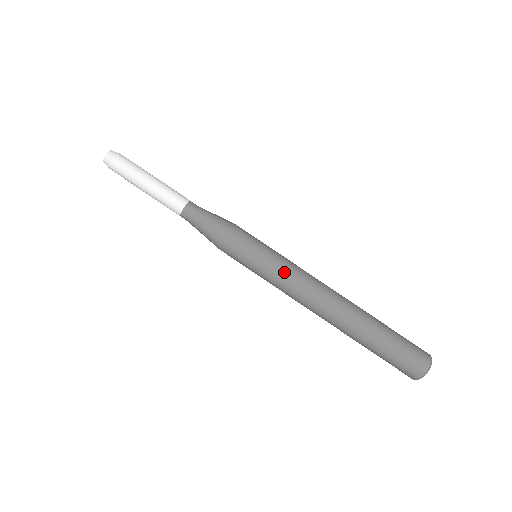
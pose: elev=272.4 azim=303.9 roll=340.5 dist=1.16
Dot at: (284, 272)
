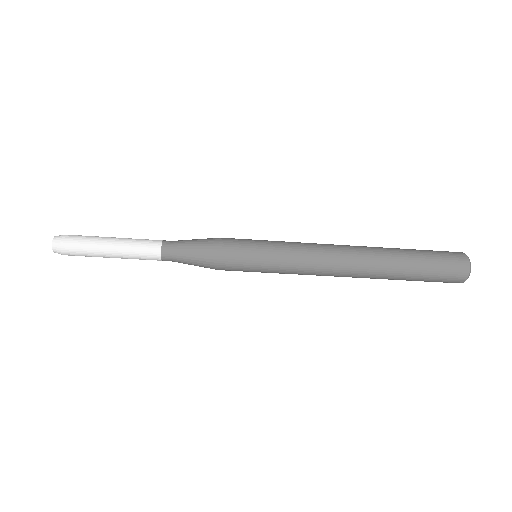
Dot at: (290, 273)
